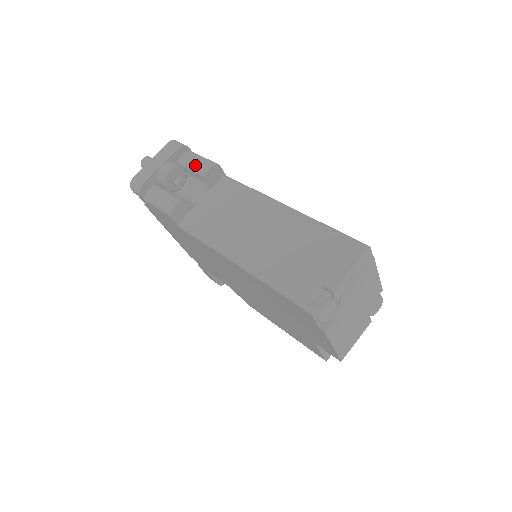
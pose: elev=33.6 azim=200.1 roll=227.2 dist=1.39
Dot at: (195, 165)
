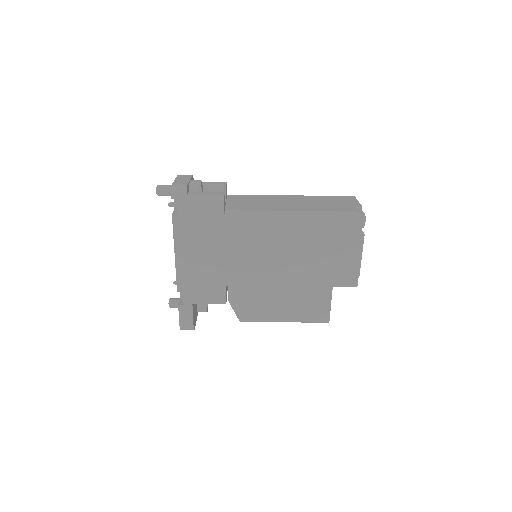
Dot at: (212, 183)
